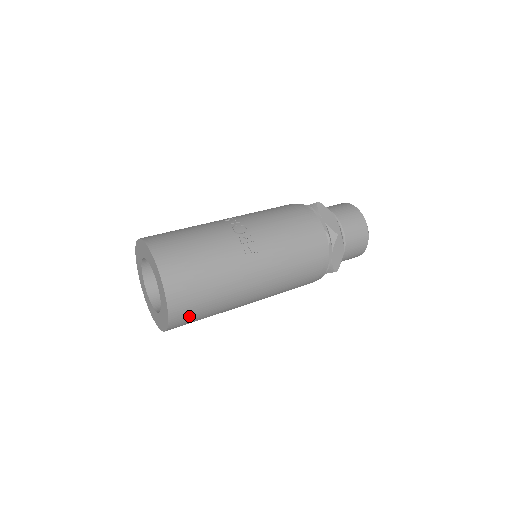
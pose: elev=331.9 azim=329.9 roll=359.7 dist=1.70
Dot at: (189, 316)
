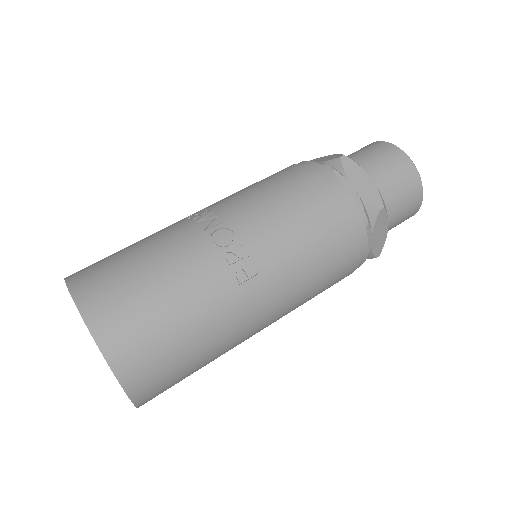
Dot at: (166, 387)
